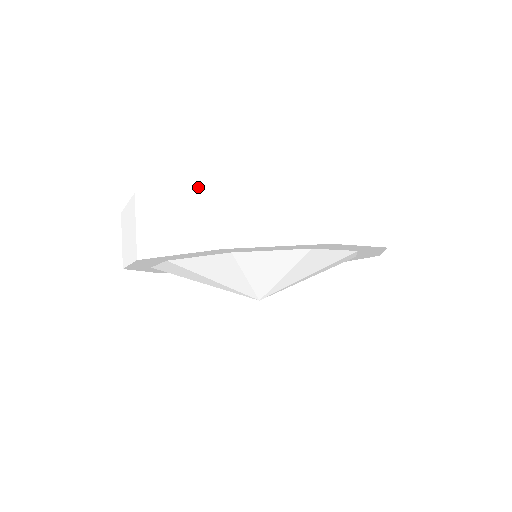
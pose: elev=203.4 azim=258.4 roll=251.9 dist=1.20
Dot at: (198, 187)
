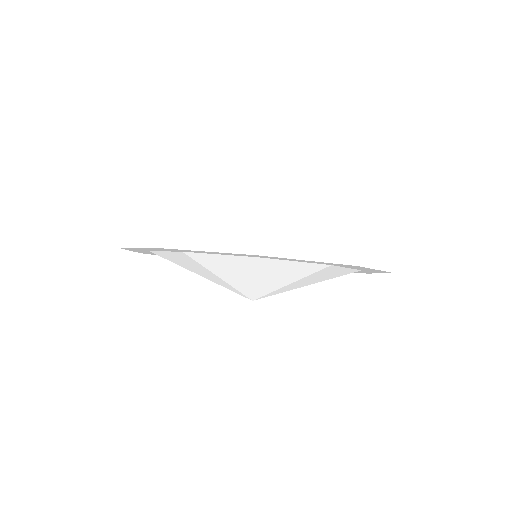
Dot at: occluded
